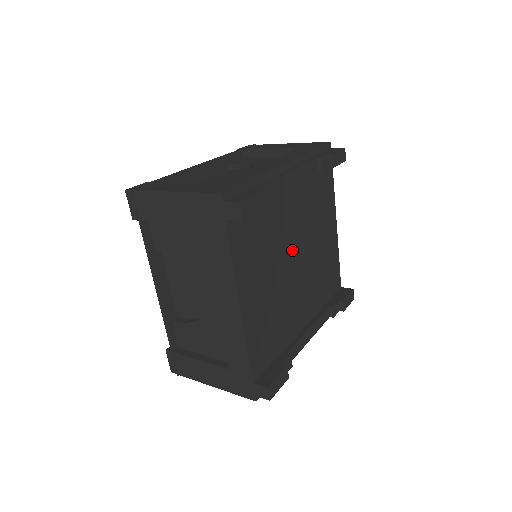
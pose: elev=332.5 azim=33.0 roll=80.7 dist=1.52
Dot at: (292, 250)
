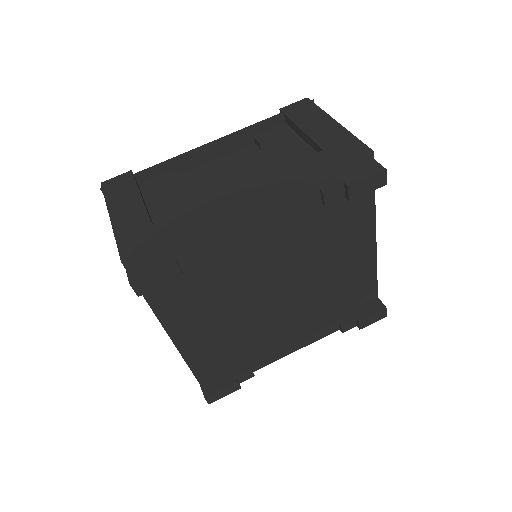
Dot at: (268, 283)
